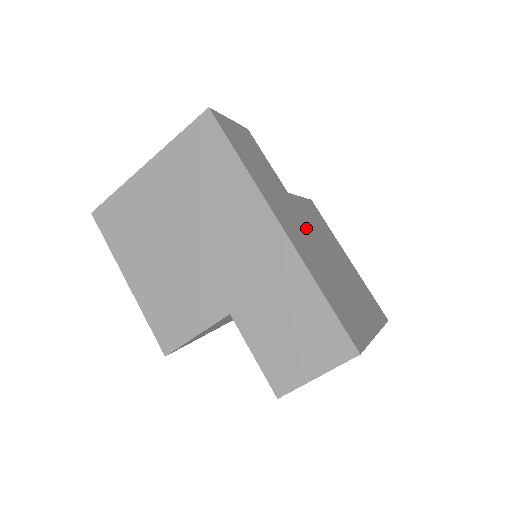
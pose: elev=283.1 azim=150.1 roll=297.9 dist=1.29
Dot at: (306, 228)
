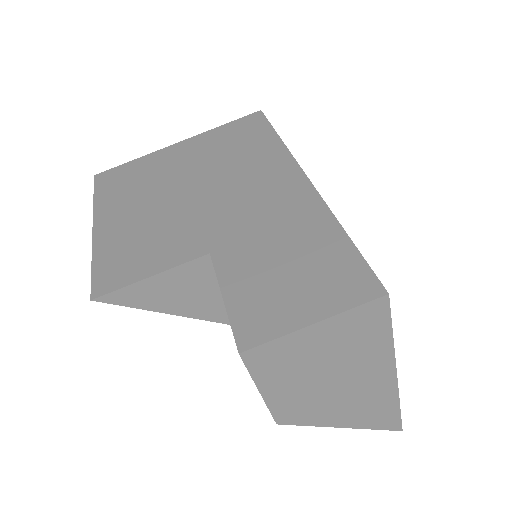
Dot at: occluded
